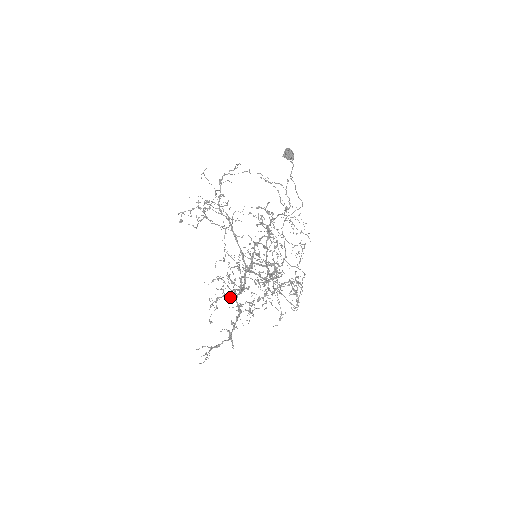
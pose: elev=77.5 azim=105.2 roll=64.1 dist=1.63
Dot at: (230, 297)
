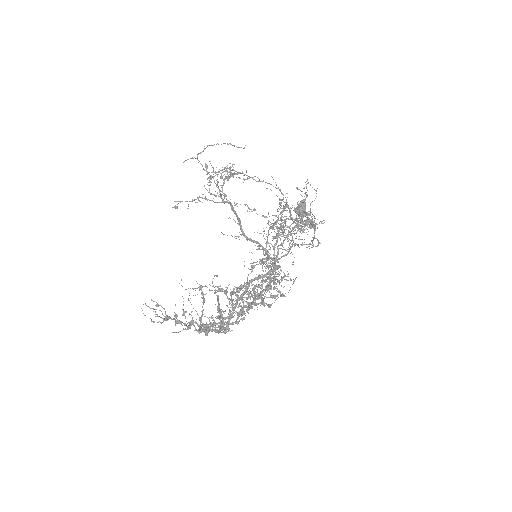
Dot at: occluded
